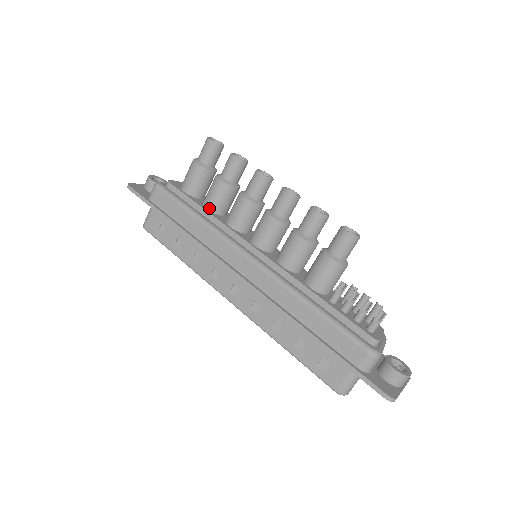
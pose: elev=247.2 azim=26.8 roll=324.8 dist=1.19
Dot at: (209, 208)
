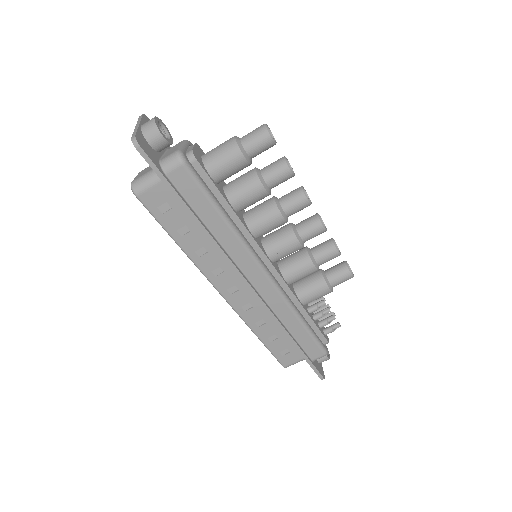
Dot at: (236, 207)
